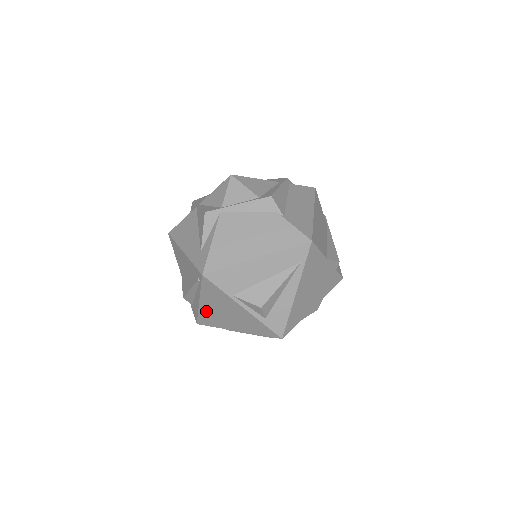
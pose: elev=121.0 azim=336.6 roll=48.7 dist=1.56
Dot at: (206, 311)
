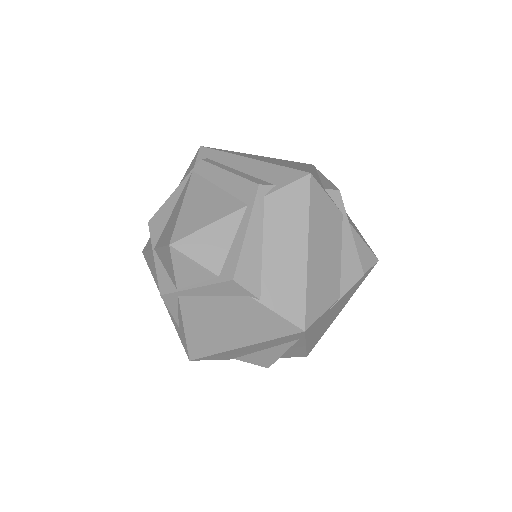
Dot at: occluded
